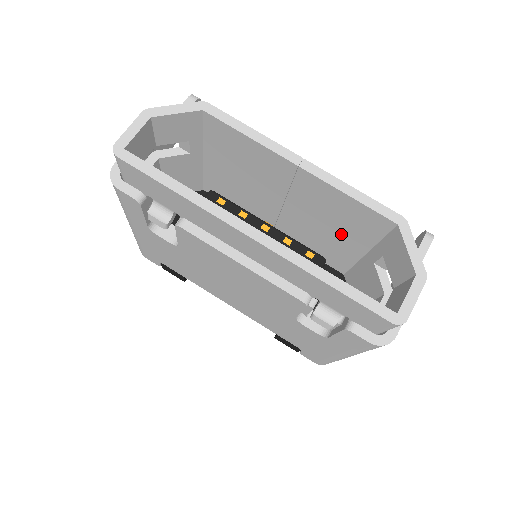
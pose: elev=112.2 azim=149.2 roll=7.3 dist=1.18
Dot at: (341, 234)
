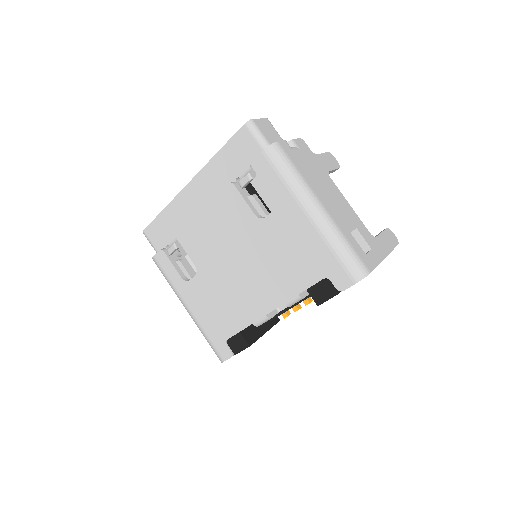
Dot at: occluded
